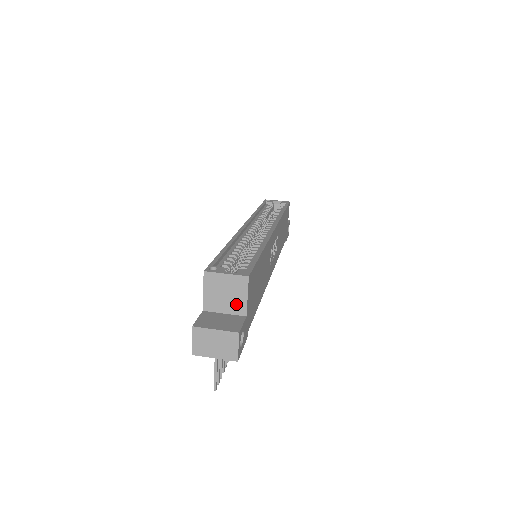
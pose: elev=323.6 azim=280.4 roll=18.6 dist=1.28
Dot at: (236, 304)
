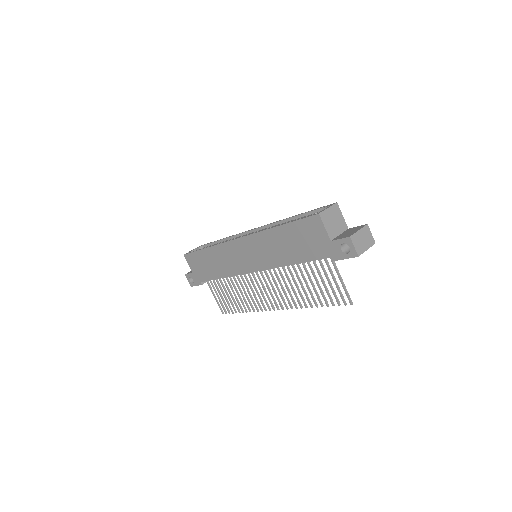
Dot at: (341, 224)
